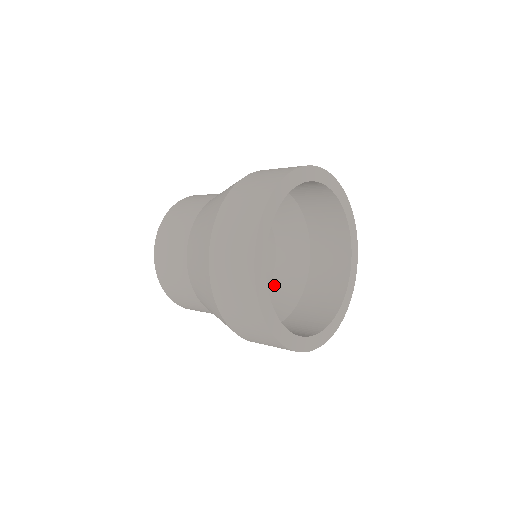
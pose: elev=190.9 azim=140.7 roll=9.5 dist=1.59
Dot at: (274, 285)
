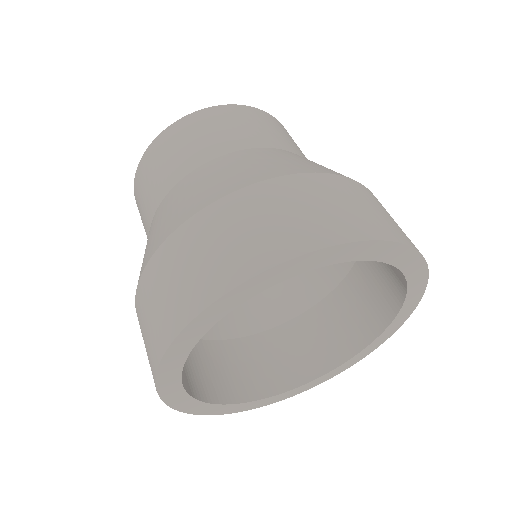
Dot at: occluded
